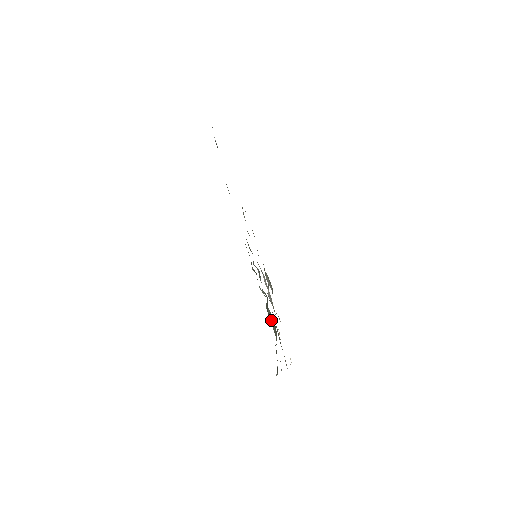
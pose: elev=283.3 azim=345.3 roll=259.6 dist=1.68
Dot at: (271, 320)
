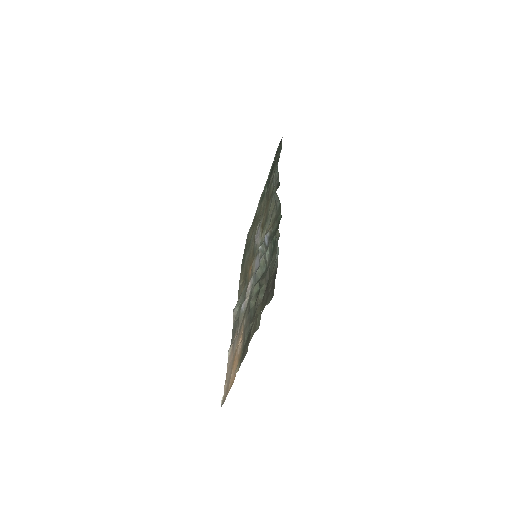
Dot at: (263, 285)
